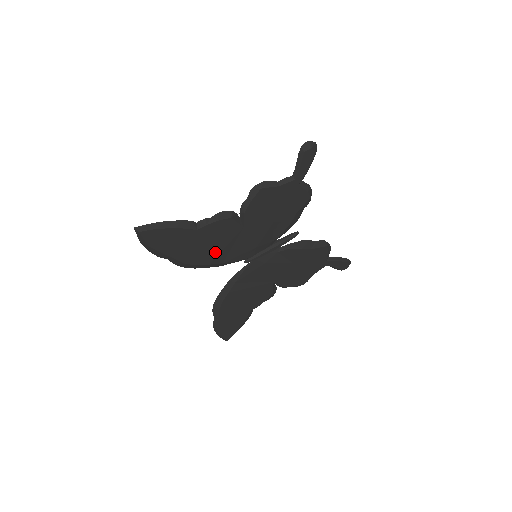
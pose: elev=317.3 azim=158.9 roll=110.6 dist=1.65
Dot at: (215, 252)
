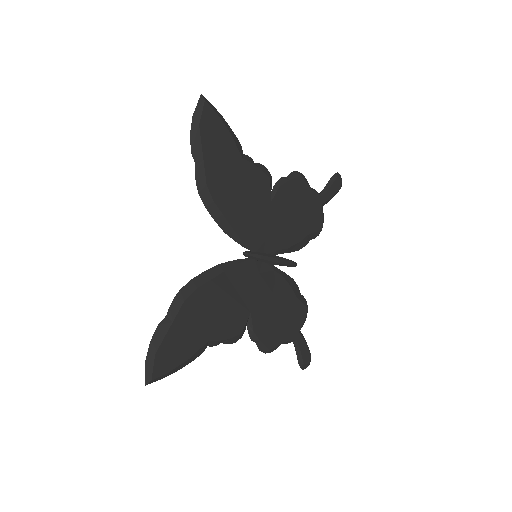
Dot at: (236, 204)
